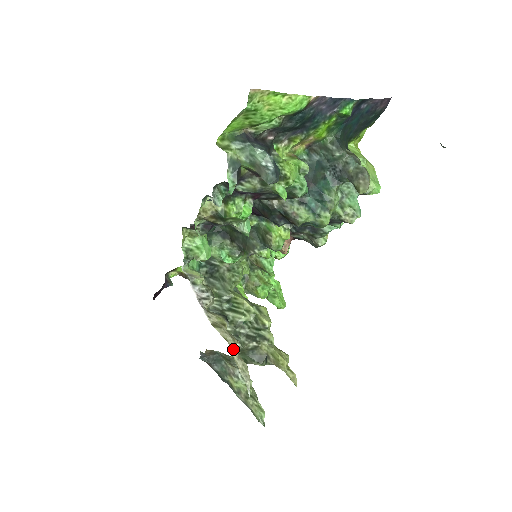
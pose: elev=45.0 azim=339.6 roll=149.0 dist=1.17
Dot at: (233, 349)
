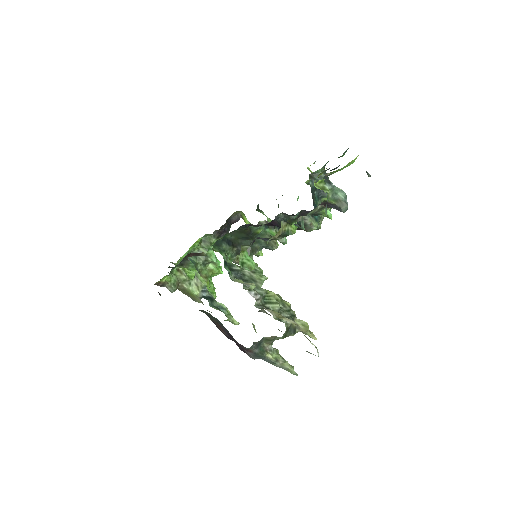
Dot at: occluded
